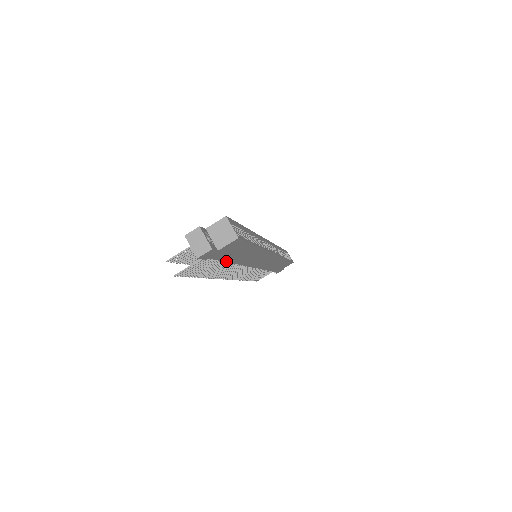
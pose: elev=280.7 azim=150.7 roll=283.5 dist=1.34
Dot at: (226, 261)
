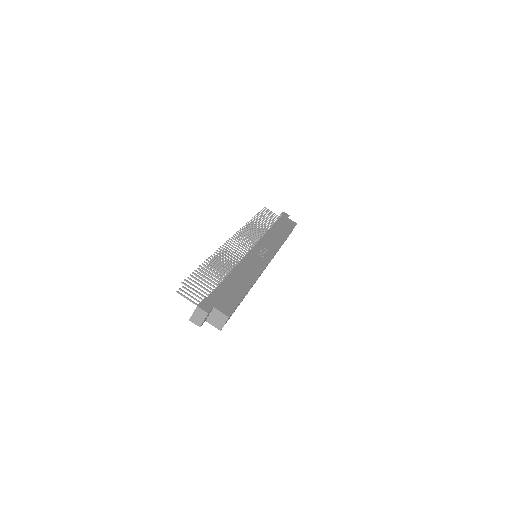
Dot at: occluded
